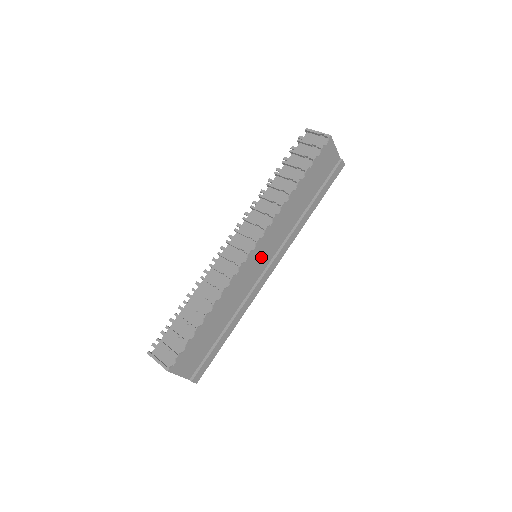
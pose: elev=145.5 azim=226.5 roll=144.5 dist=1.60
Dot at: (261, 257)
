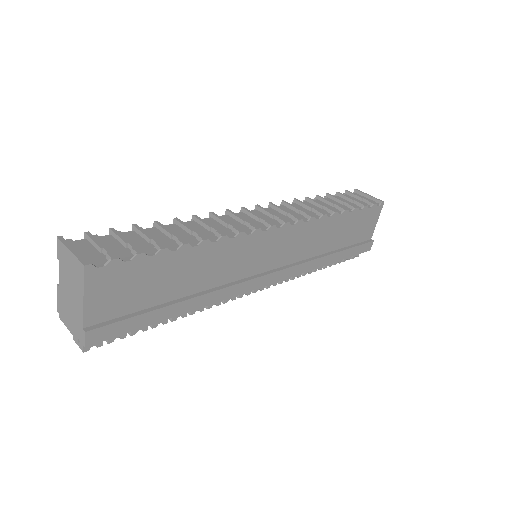
Dot at: (273, 250)
